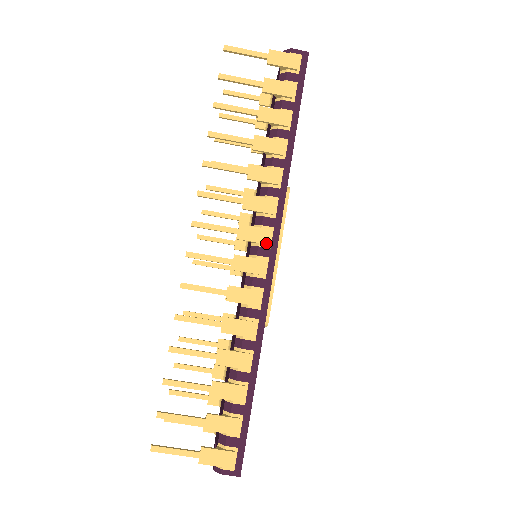
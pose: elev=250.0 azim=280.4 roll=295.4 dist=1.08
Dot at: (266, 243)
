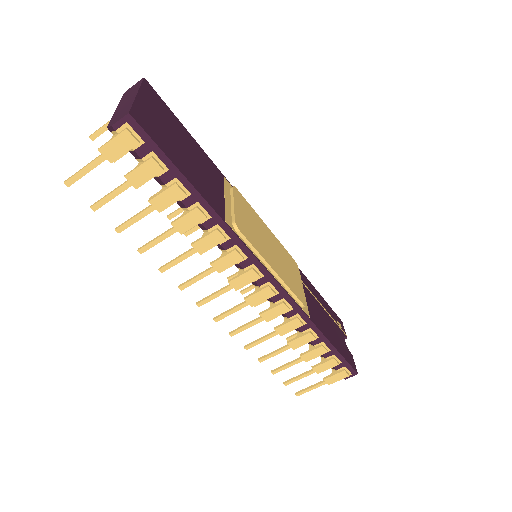
Dot at: (258, 278)
